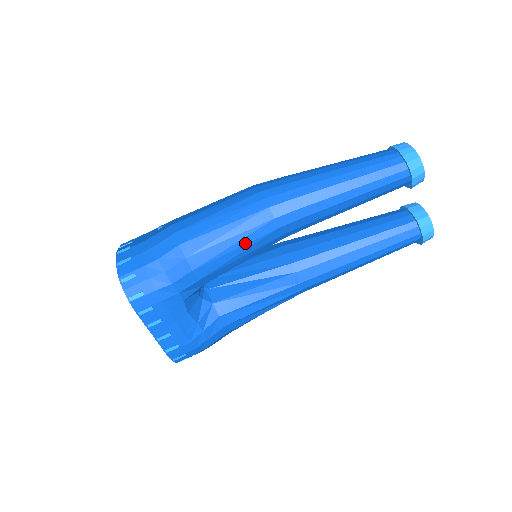
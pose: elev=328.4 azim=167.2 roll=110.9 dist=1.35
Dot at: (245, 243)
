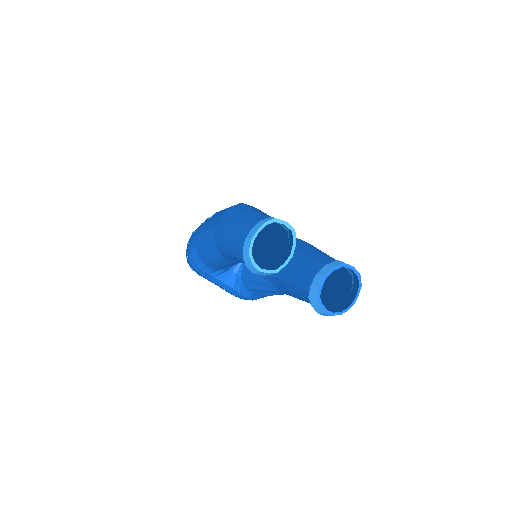
Dot at: (216, 261)
